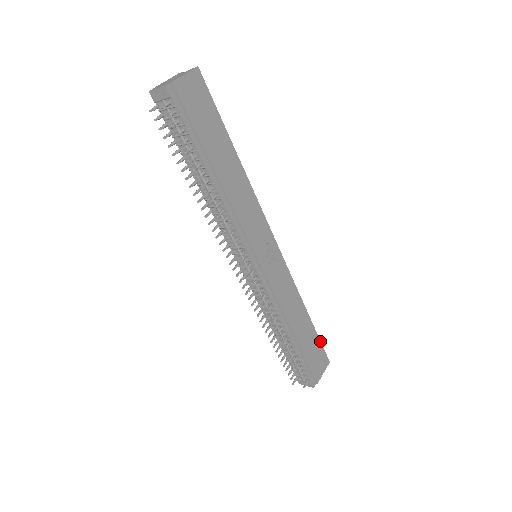
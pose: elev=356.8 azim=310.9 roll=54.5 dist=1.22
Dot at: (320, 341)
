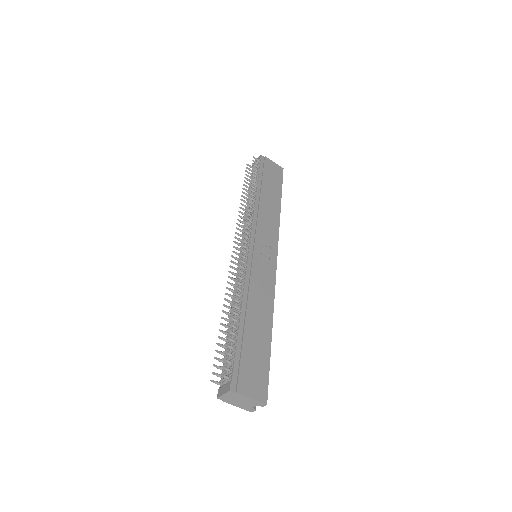
Dot at: (269, 368)
